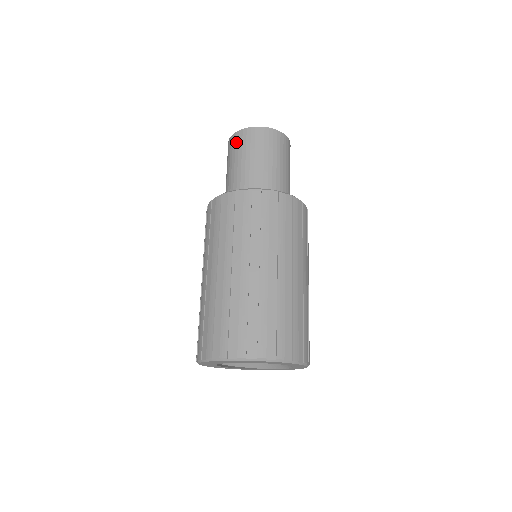
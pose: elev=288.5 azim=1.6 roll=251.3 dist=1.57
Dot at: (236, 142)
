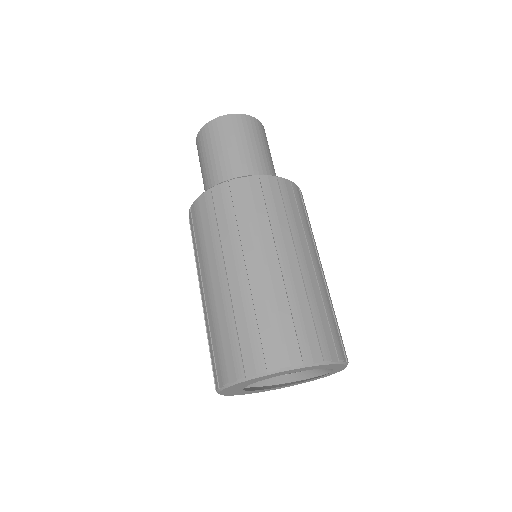
Dot at: (198, 154)
